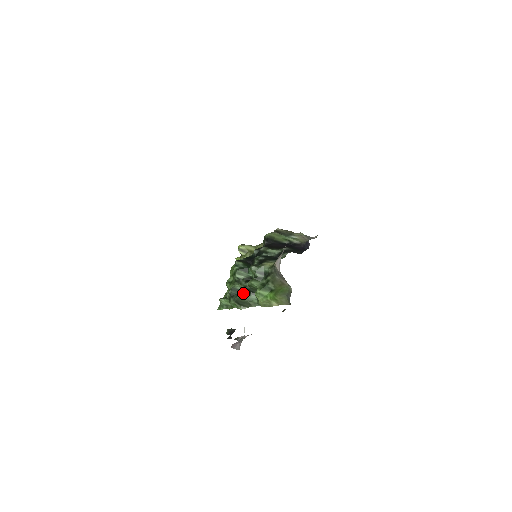
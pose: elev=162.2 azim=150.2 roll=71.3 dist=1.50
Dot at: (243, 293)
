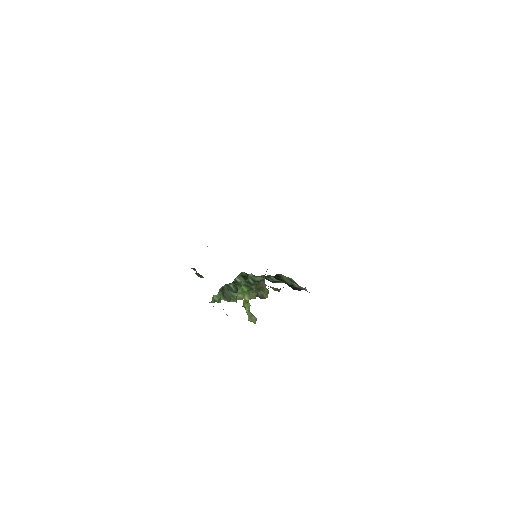
Dot at: (232, 291)
